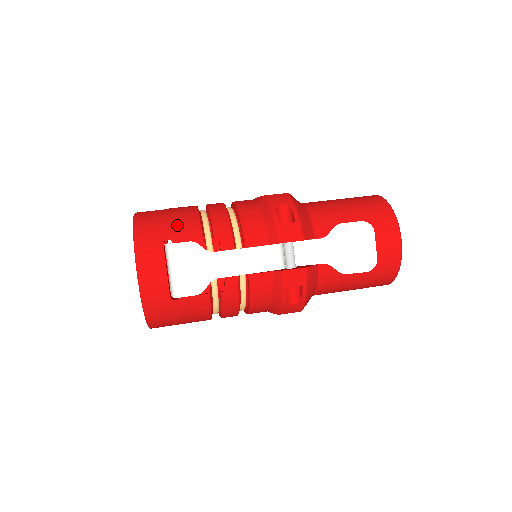
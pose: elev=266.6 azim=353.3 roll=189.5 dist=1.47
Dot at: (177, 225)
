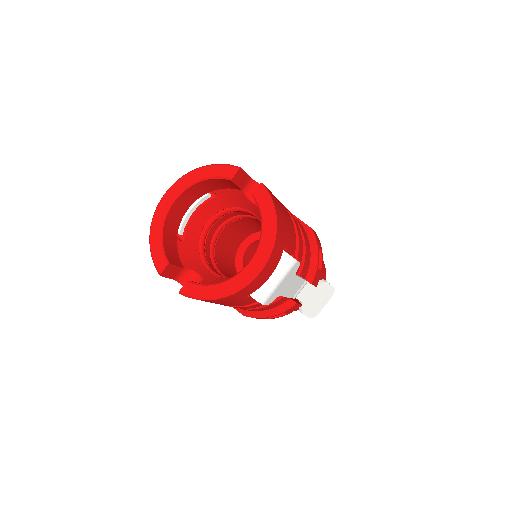
Dot at: (290, 232)
